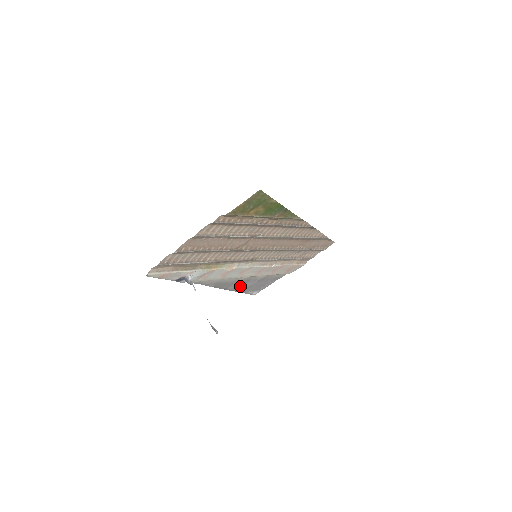
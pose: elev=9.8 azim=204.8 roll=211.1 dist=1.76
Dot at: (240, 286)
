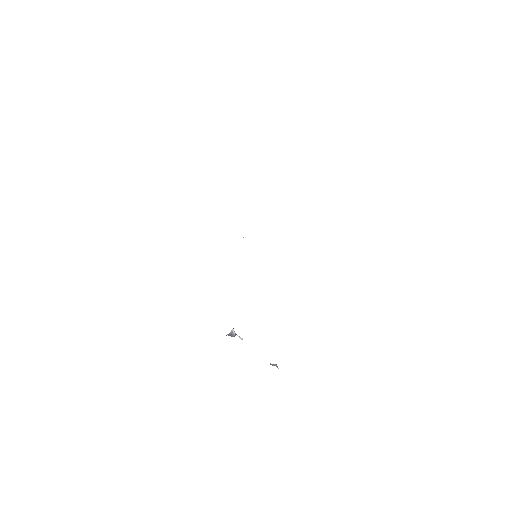
Dot at: occluded
